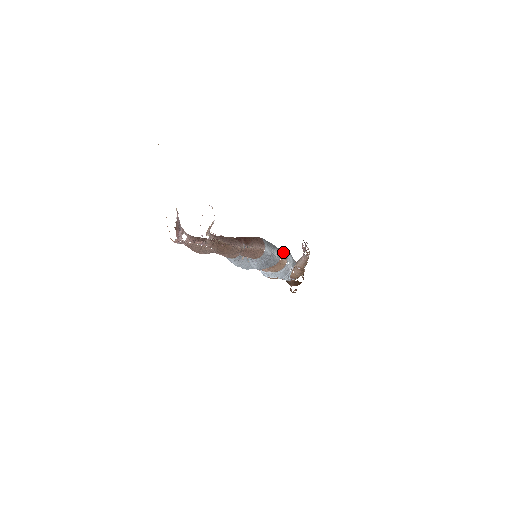
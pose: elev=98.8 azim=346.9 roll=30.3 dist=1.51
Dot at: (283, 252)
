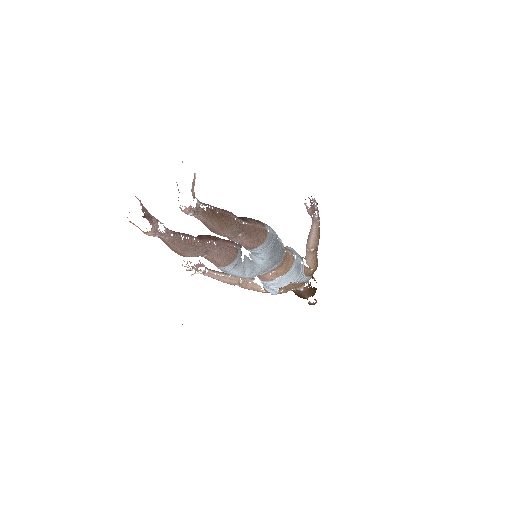
Dot at: occluded
